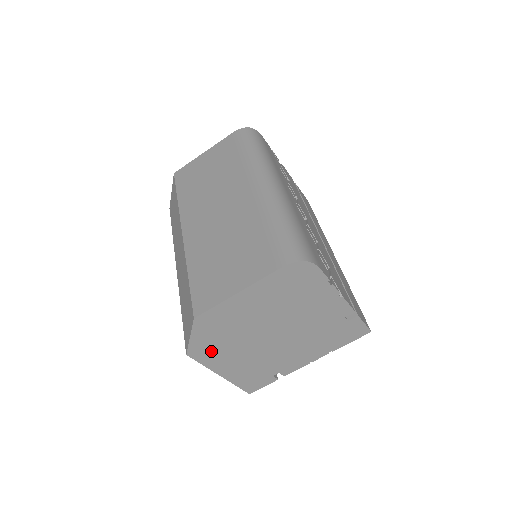
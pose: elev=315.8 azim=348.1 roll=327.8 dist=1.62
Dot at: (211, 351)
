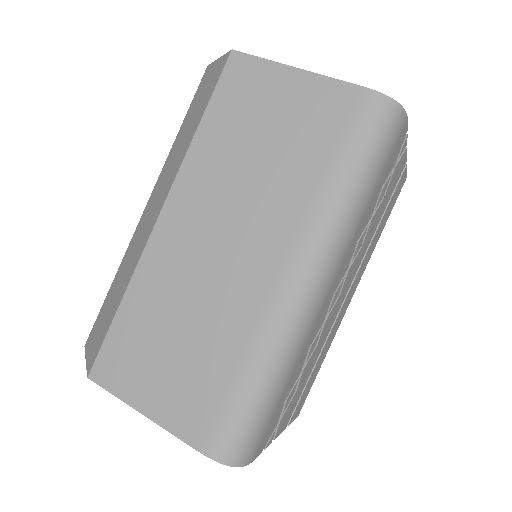
Dot at: occluded
